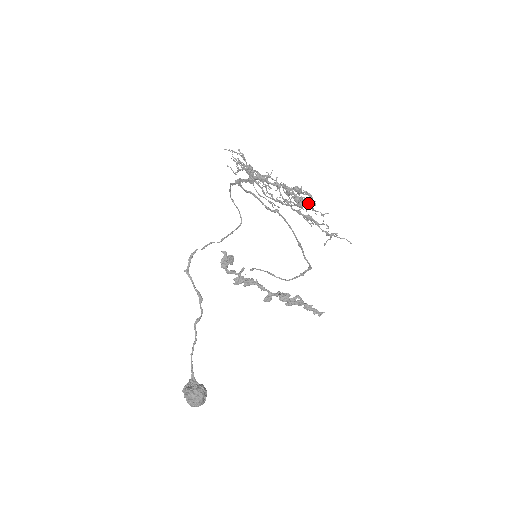
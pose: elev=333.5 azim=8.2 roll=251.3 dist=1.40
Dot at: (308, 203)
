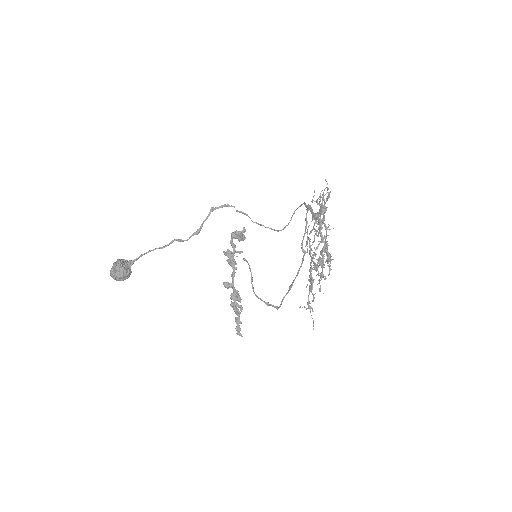
Dot at: occluded
